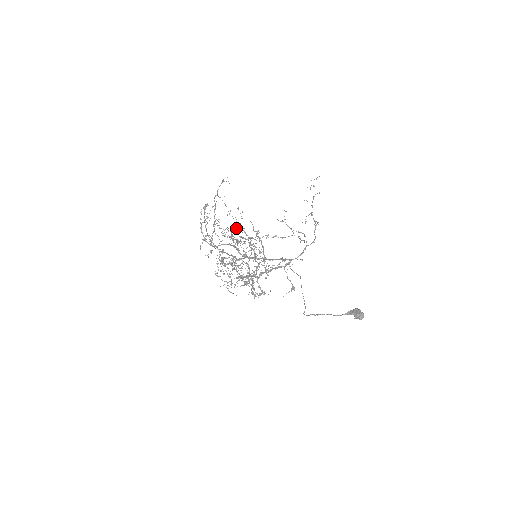
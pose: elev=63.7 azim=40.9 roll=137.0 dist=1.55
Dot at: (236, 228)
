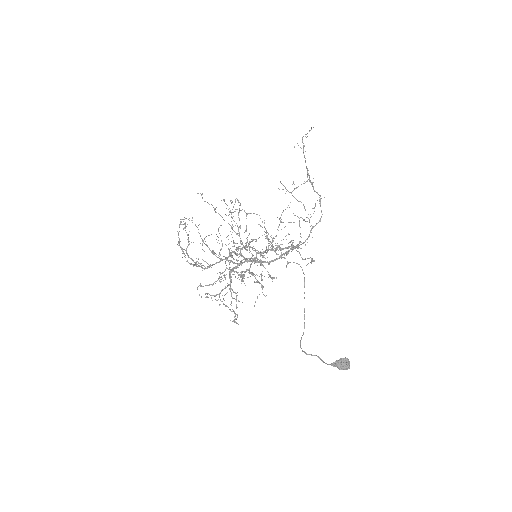
Dot at: occluded
